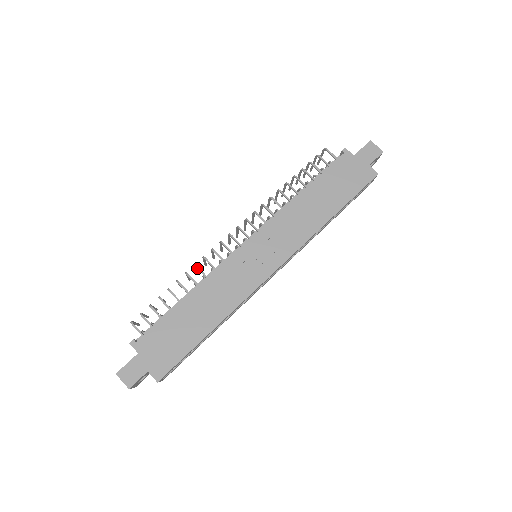
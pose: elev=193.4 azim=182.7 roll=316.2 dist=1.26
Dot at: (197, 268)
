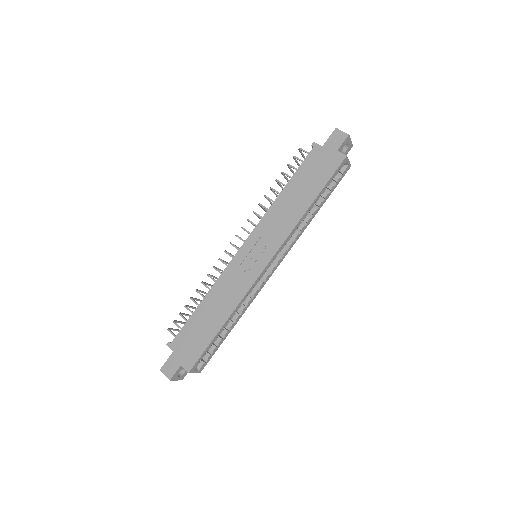
Dot at: (209, 276)
